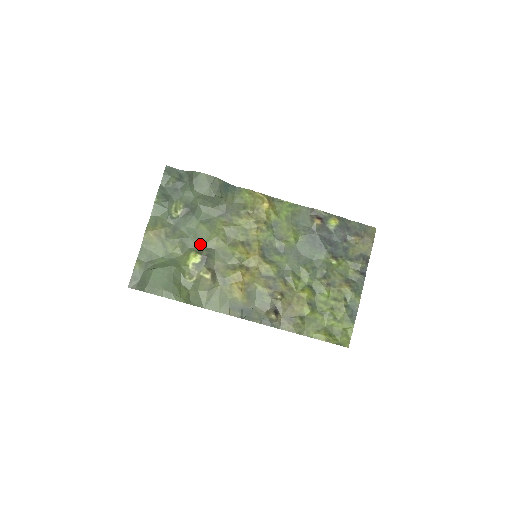
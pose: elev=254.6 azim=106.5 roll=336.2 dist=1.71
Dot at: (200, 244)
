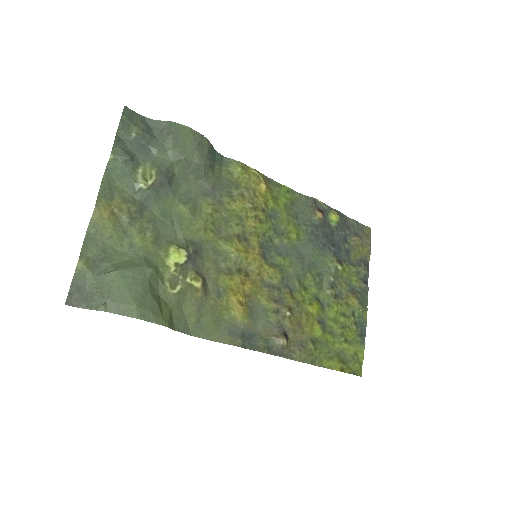
Dot at: (181, 234)
